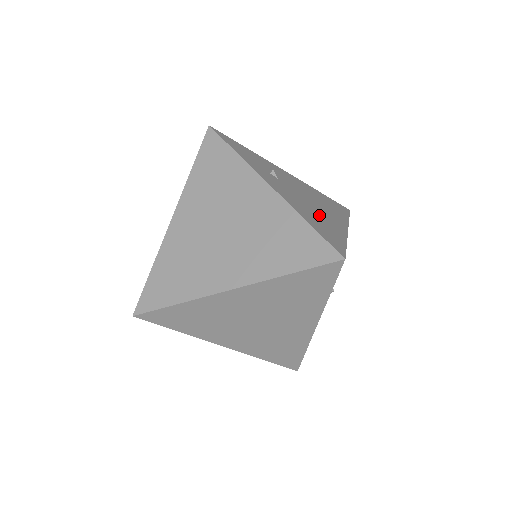
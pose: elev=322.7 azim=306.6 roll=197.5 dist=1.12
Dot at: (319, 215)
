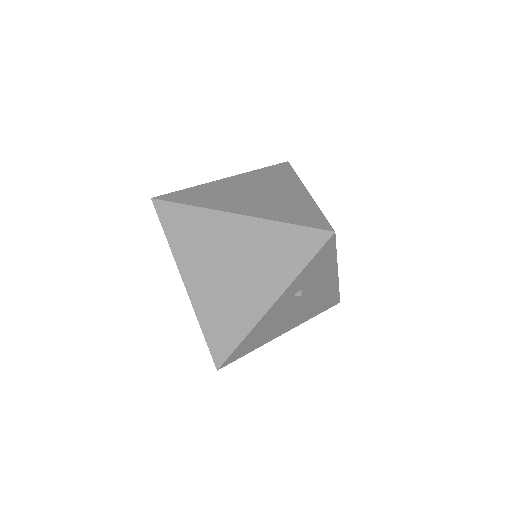
Dot at: occluded
